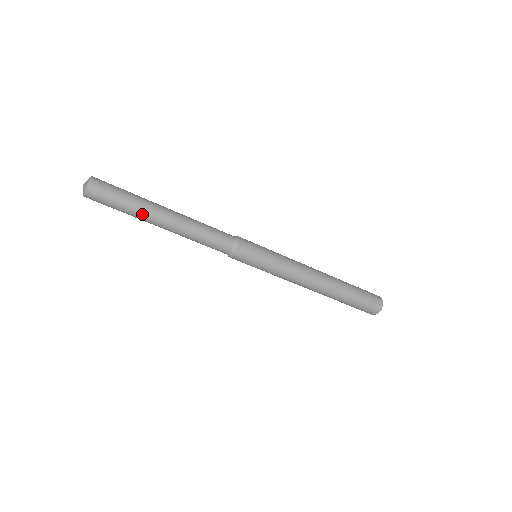
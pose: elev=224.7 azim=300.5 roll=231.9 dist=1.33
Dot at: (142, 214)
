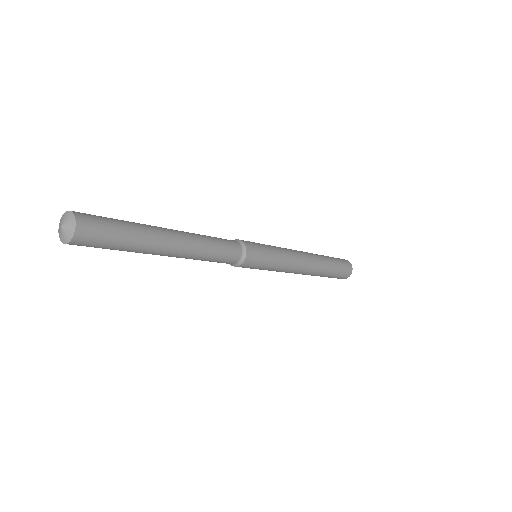
Dot at: occluded
